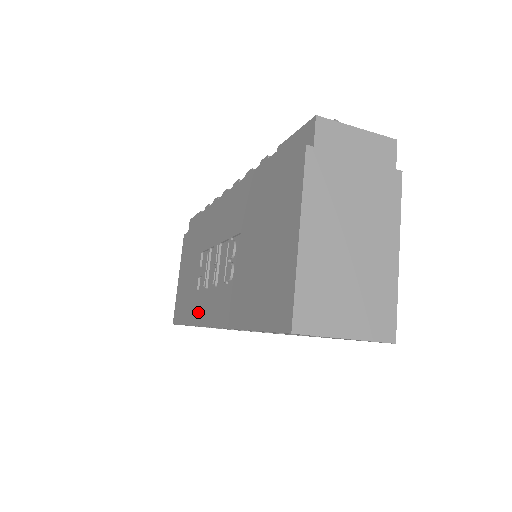
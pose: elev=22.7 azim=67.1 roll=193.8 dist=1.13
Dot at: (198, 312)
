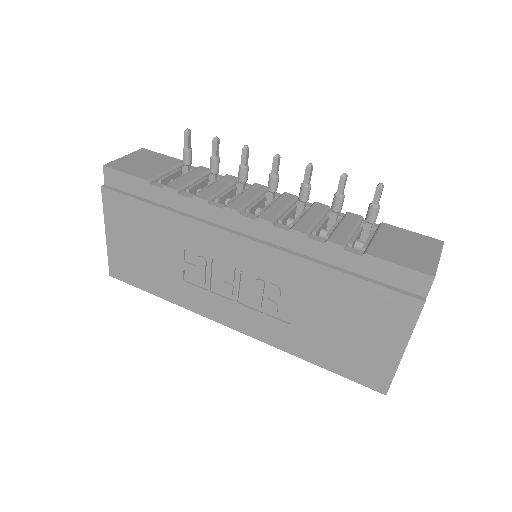
Dot at: (196, 303)
